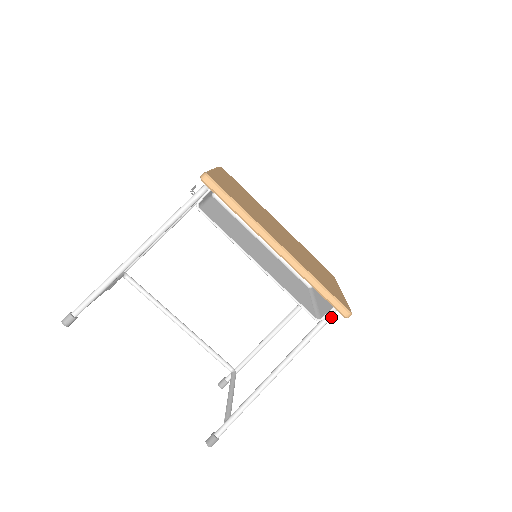
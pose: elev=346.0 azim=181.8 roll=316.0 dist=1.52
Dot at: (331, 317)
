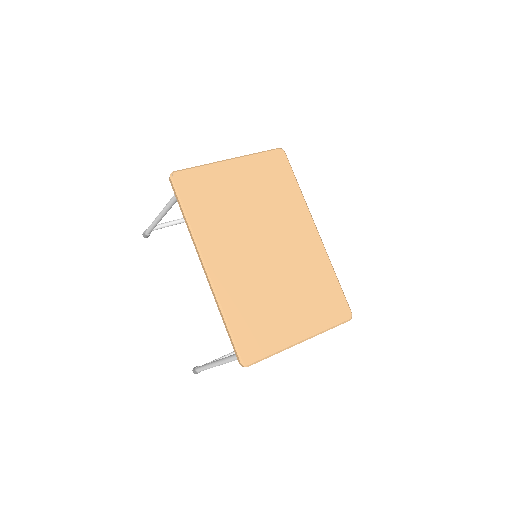
Dot at: occluded
